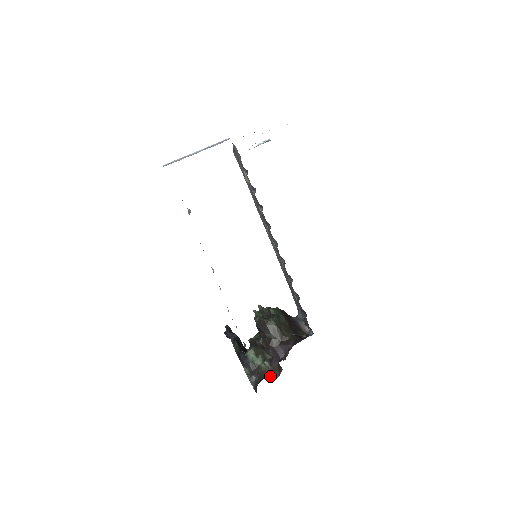
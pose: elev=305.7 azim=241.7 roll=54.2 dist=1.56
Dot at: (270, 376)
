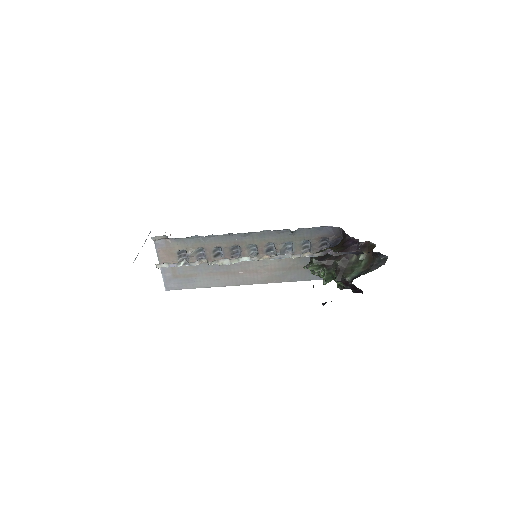
Dot at: occluded
